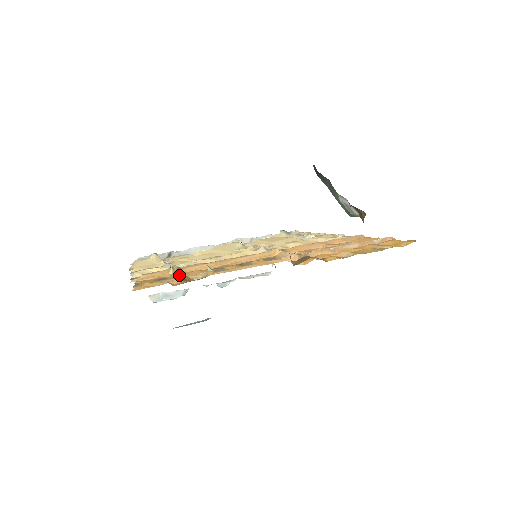
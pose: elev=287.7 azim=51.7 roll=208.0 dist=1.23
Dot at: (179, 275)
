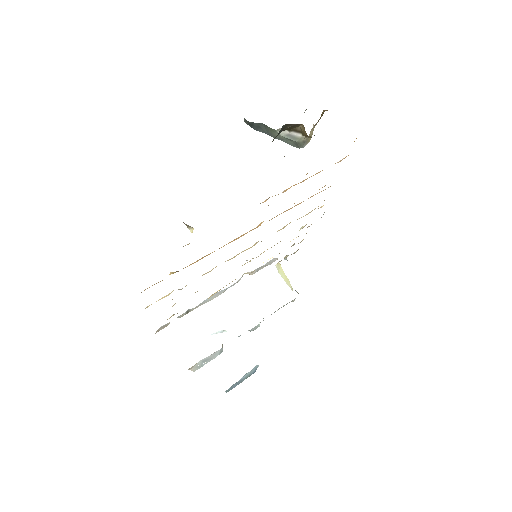
Dot at: occluded
